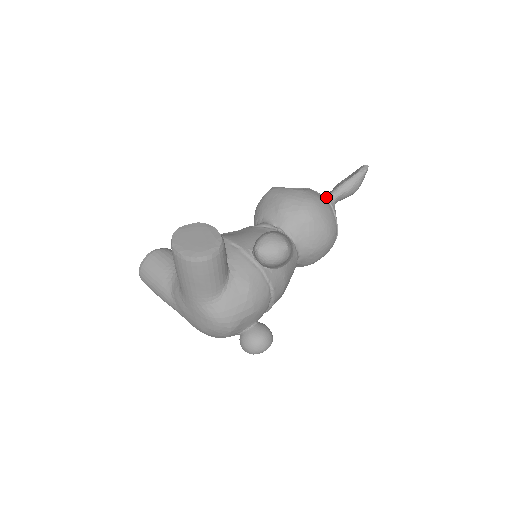
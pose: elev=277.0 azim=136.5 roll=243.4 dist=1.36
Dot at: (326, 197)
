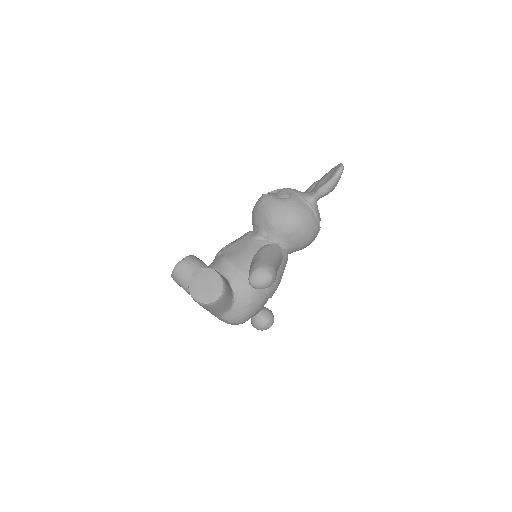
Dot at: (308, 200)
